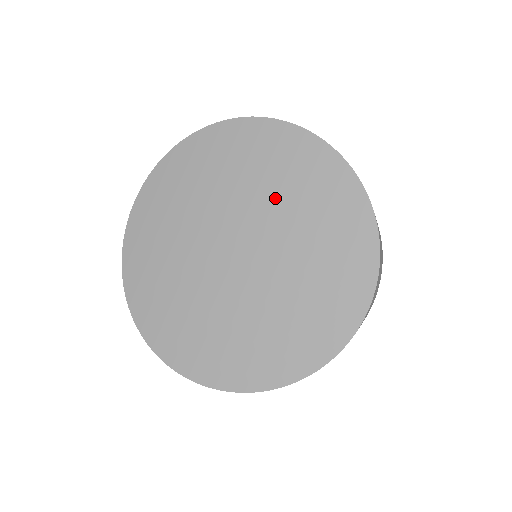
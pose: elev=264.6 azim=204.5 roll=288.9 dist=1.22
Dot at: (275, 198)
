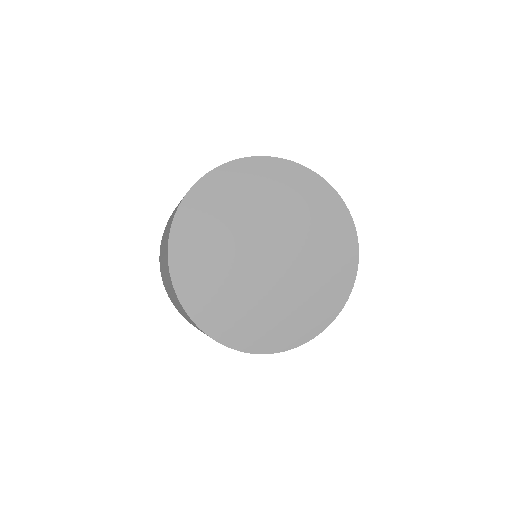
Dot at: (314, 246)
